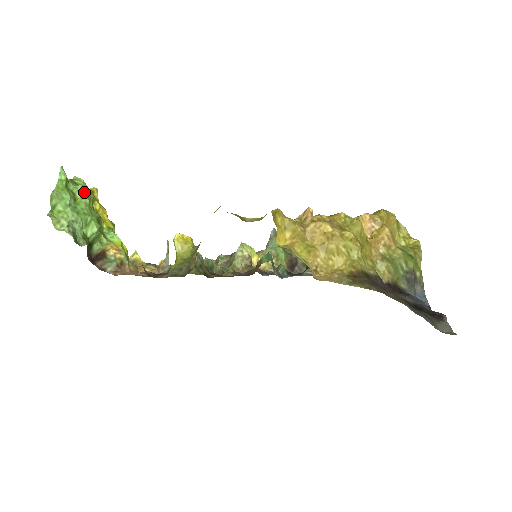
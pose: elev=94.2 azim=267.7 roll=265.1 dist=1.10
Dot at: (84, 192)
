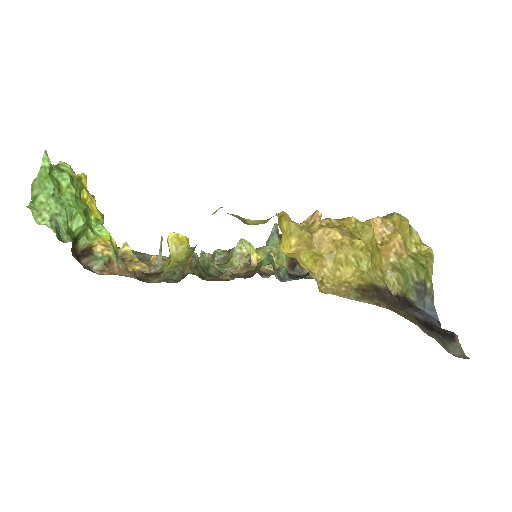
Dot at: (70, 181)
